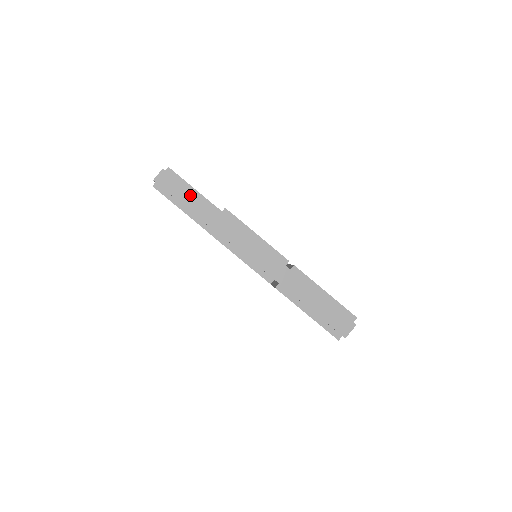
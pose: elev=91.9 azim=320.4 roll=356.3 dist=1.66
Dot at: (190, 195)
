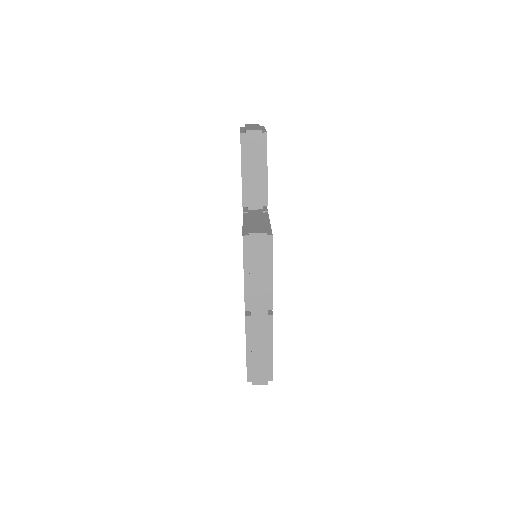
Dot at: (259, 171)
